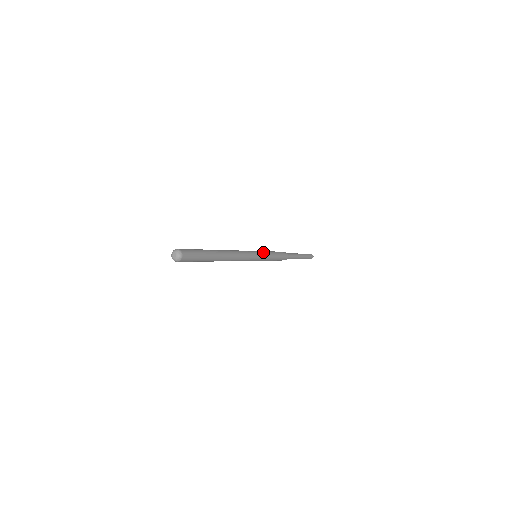
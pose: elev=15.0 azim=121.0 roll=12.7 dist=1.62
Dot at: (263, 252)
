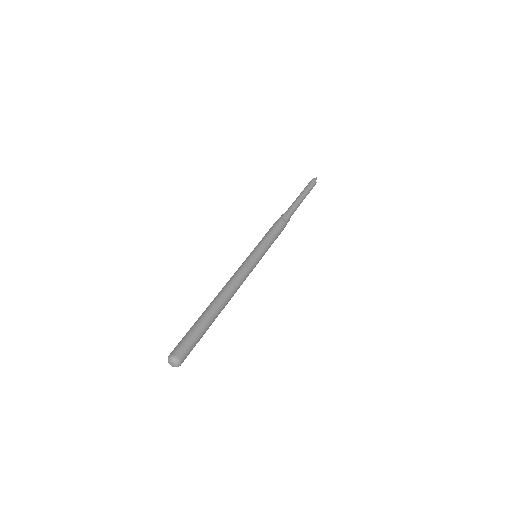
Dot at: (264, 247)
